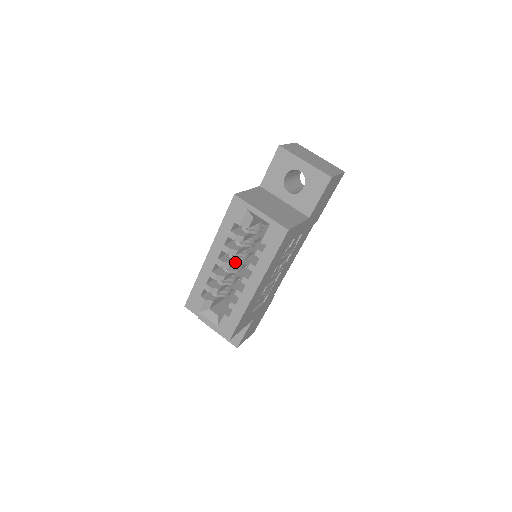
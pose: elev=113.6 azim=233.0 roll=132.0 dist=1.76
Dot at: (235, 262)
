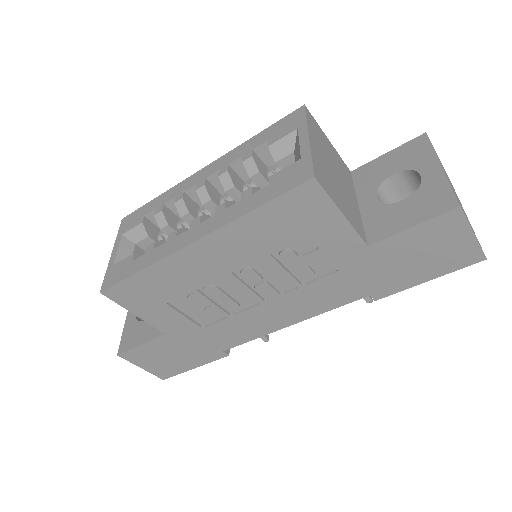
Dot at: occluded
